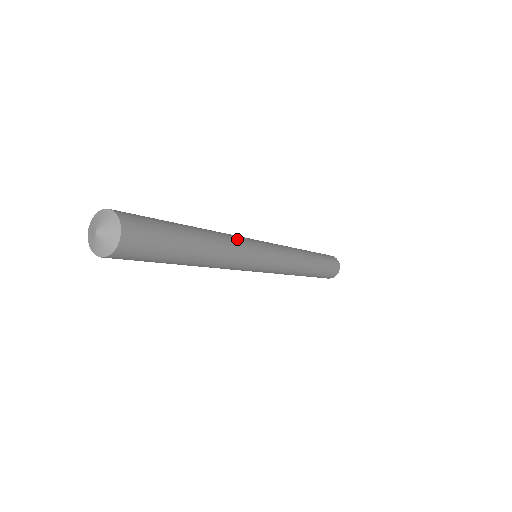
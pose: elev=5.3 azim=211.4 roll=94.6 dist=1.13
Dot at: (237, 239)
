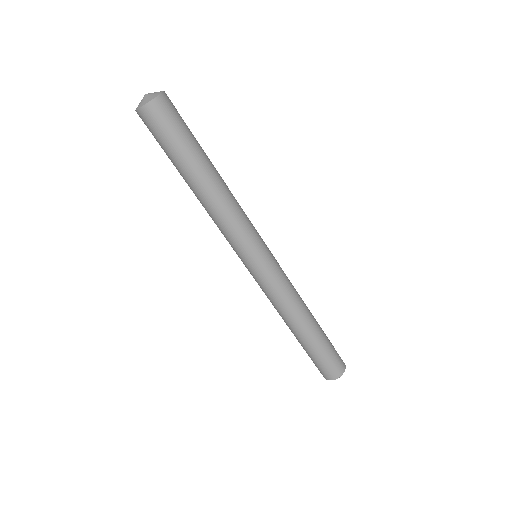
Dot at: occluded
